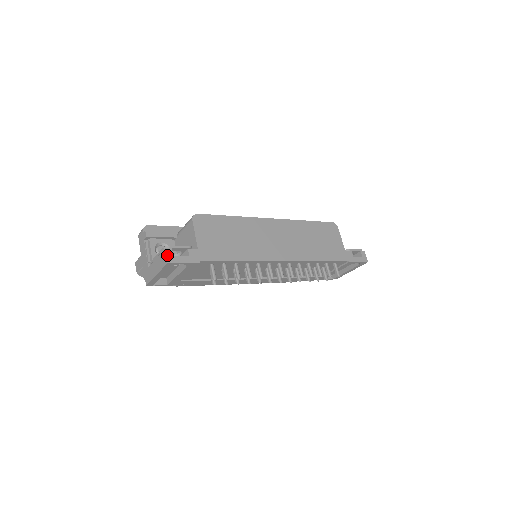
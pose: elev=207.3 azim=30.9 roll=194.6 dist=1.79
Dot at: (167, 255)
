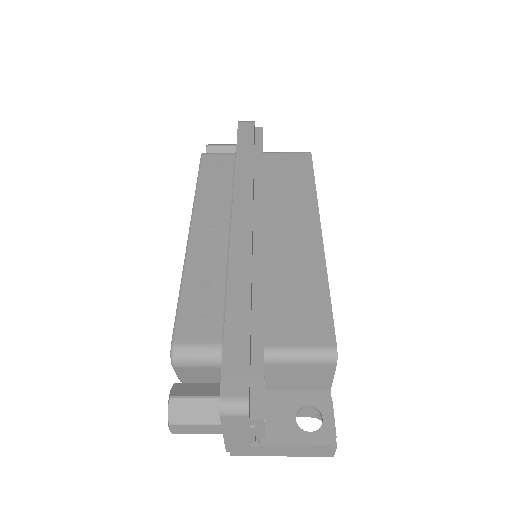
Dot at: (335, 450)
